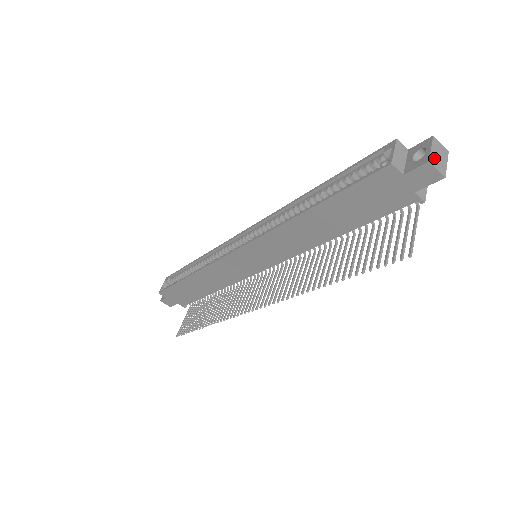
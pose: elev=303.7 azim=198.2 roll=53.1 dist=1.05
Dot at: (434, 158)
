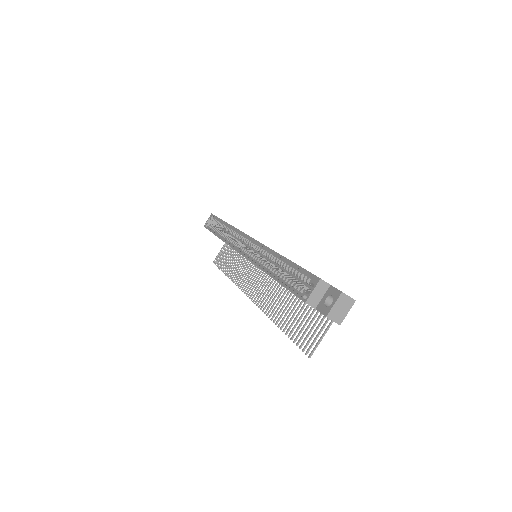
Dot at: (334, 312)
